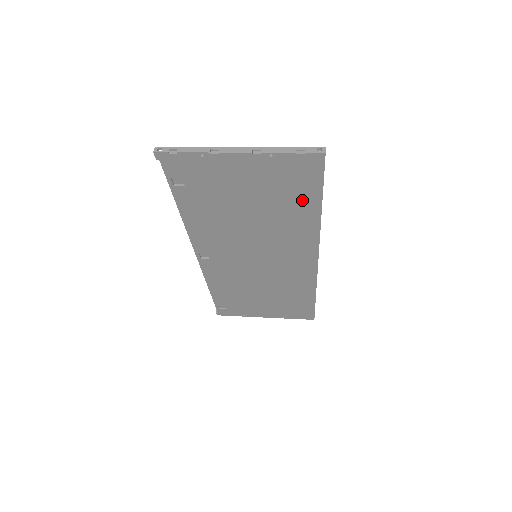
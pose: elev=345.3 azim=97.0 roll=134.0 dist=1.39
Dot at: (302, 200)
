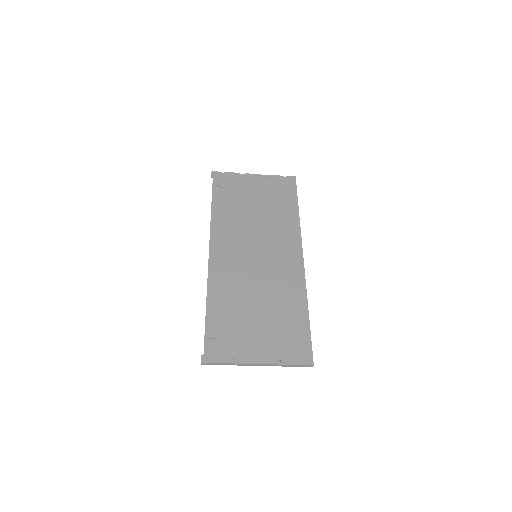
Dot at: (287, 203)
